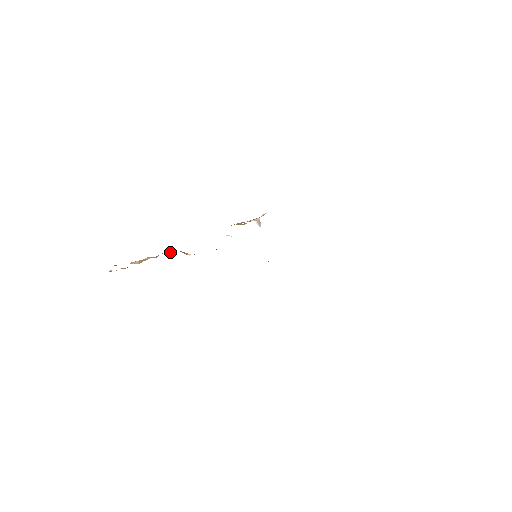
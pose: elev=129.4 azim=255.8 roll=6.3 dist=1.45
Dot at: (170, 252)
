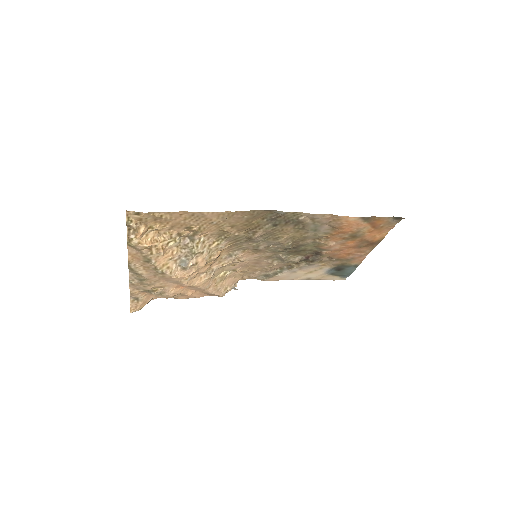
Dot at: (175, 252)
